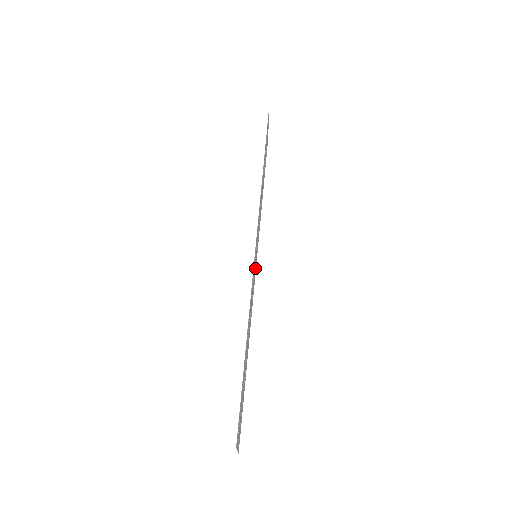
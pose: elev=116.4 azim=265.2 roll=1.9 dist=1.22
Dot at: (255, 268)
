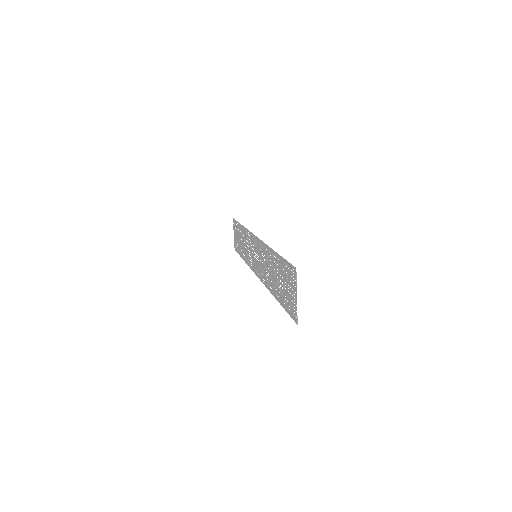
Dot at: (257, 267)
